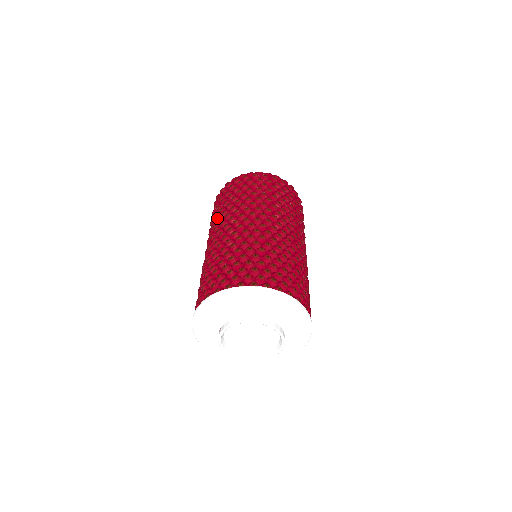
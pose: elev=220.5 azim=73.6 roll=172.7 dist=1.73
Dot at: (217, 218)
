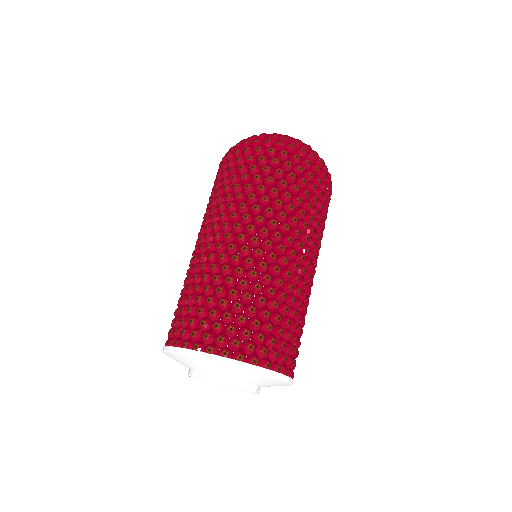
Dot at: (257, 209)
